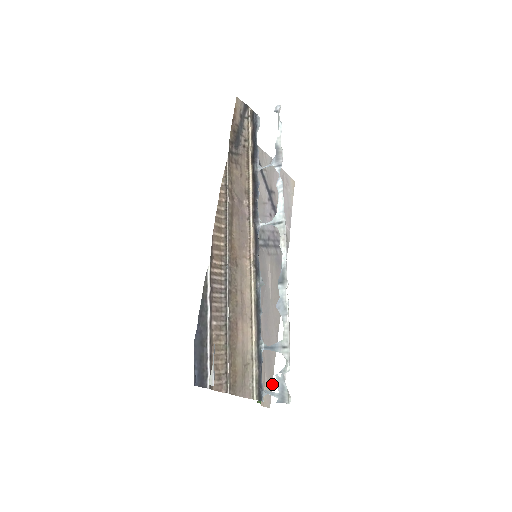
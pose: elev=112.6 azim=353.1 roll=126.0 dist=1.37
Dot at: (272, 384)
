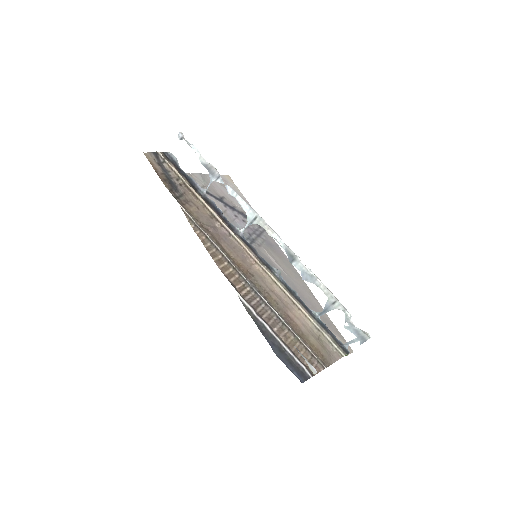
Dot at: (340, 334)
